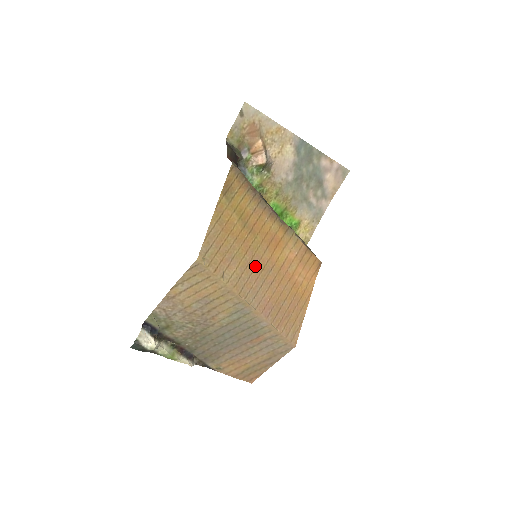
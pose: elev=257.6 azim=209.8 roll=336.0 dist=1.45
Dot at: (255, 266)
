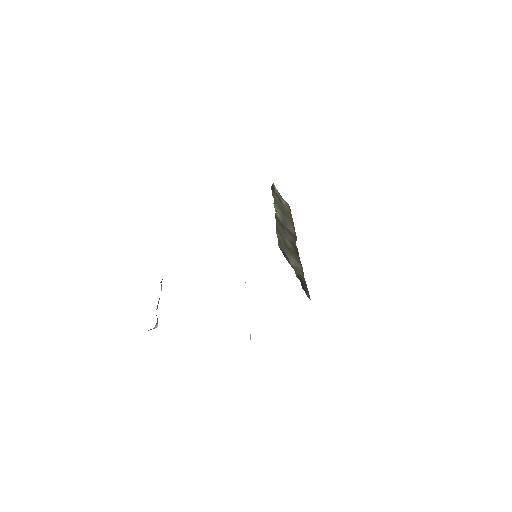
Dot at: occluded
